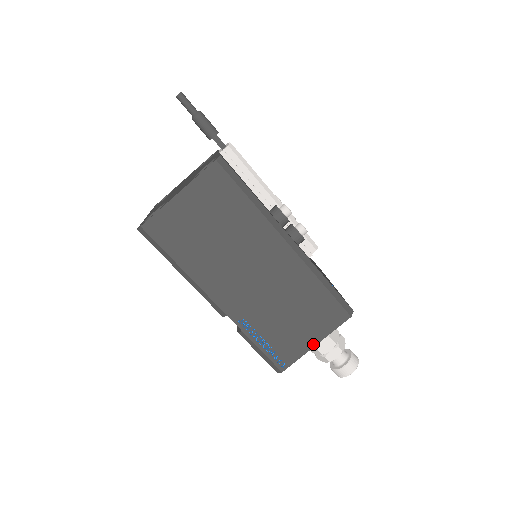
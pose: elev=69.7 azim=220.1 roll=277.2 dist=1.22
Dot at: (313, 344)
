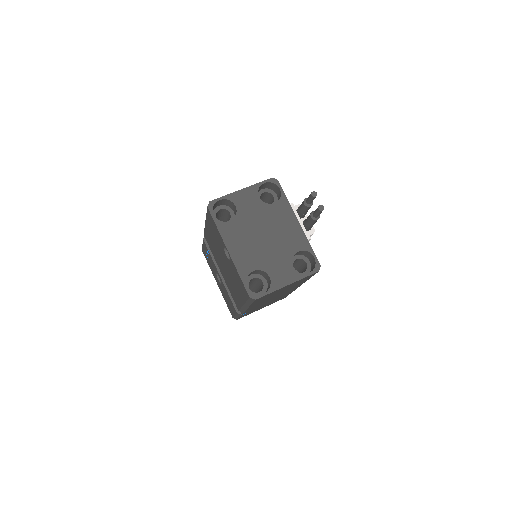
Dot at: occluded
